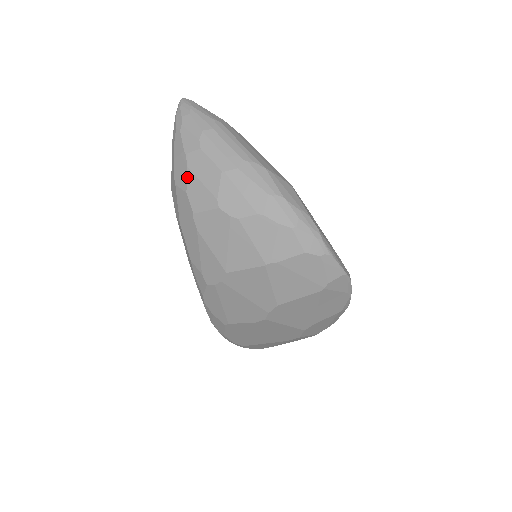
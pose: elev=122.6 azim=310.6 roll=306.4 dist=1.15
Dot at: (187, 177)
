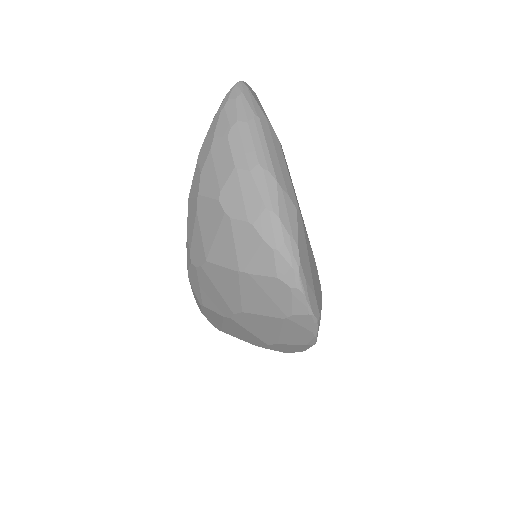
Dot at: (207, 158)
